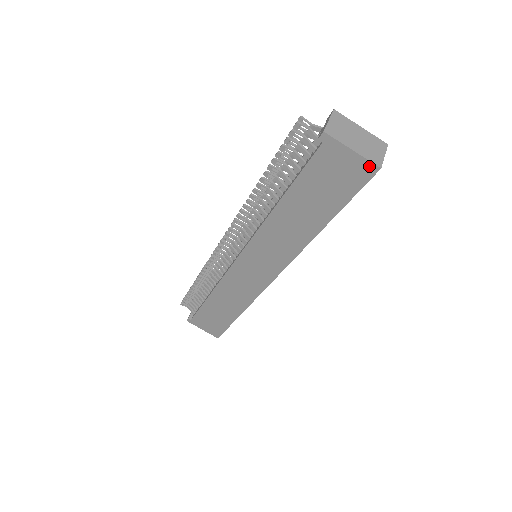
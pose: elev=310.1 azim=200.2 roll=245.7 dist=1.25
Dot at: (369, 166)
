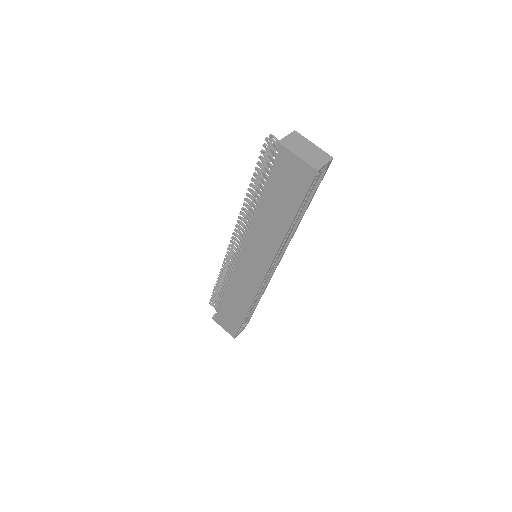
Dot at: (310, 169)
